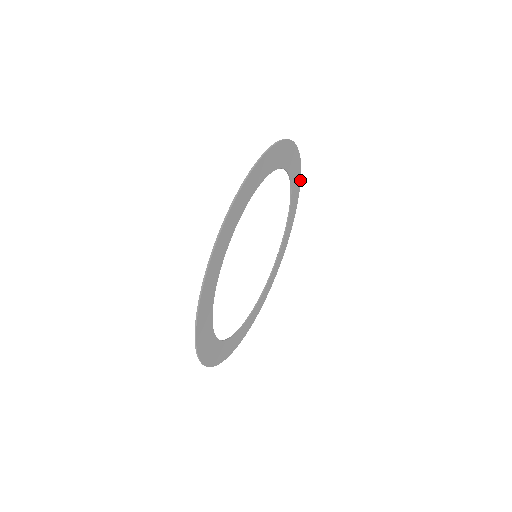
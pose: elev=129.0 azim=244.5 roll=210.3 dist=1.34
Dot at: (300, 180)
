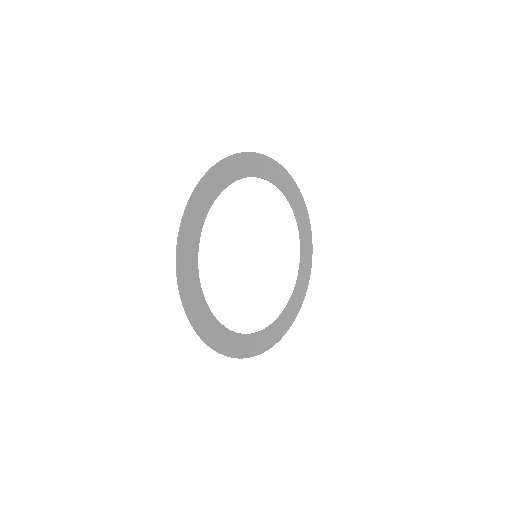
Dot at: (311, 267)
